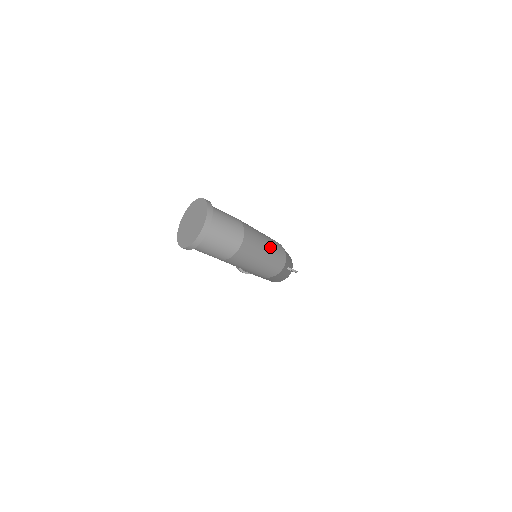
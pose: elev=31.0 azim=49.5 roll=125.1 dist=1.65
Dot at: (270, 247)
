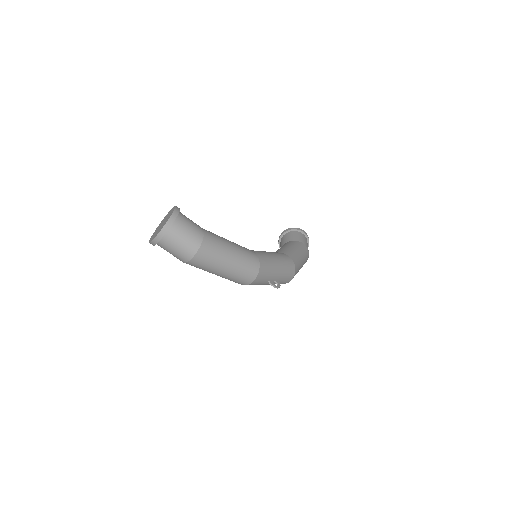
Dot at: (235, 264)
